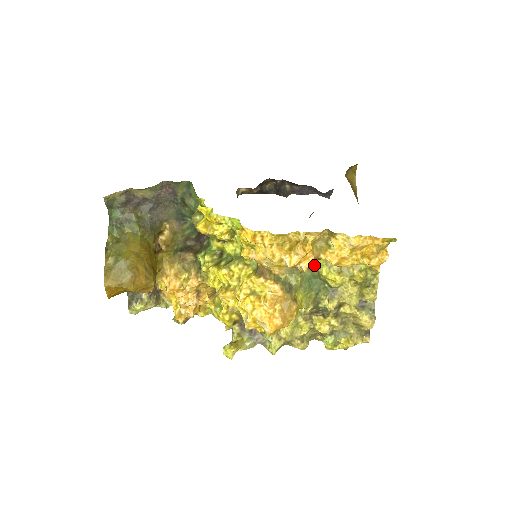
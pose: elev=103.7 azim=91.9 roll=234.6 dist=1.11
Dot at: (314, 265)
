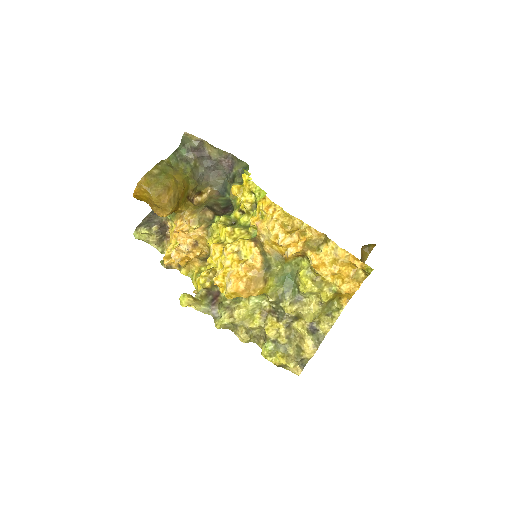
Dot at: (298, 265)
